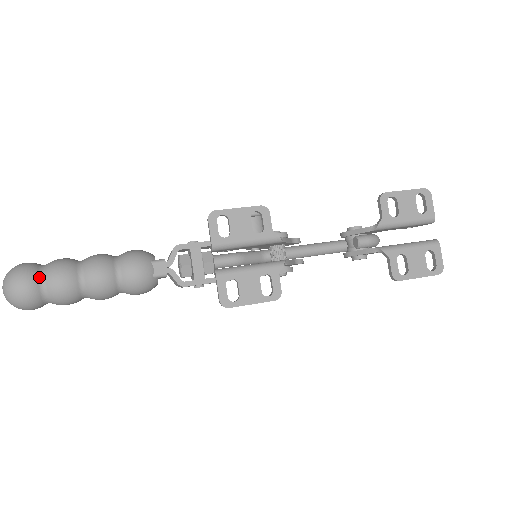
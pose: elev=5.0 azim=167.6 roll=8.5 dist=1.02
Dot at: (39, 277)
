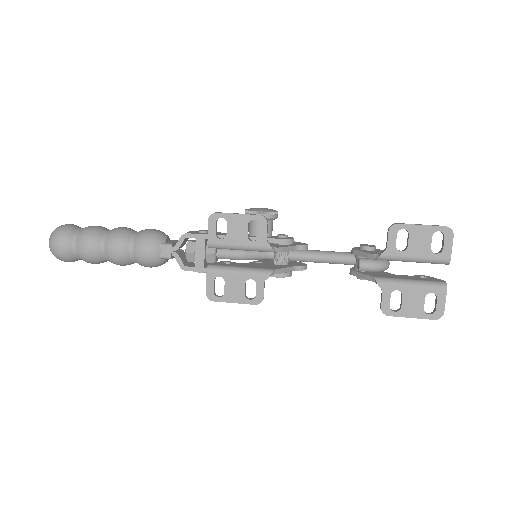
Dot at: (72, 240)
